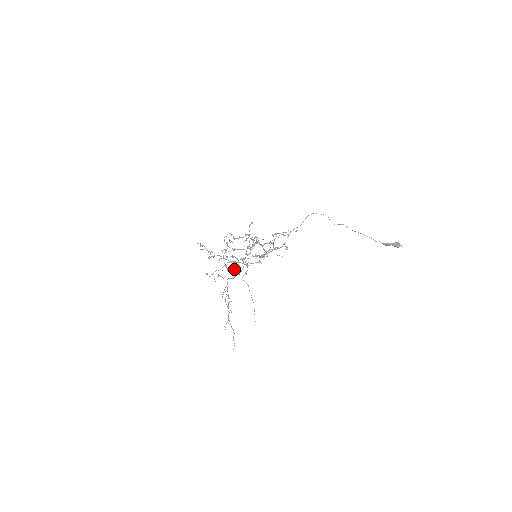
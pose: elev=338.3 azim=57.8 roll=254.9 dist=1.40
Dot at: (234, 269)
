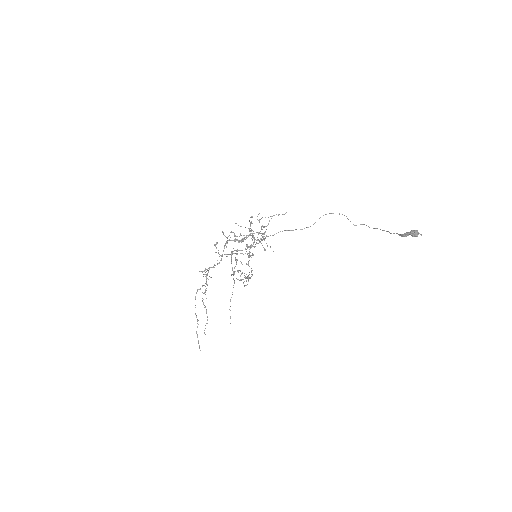
Dot at: occluded
